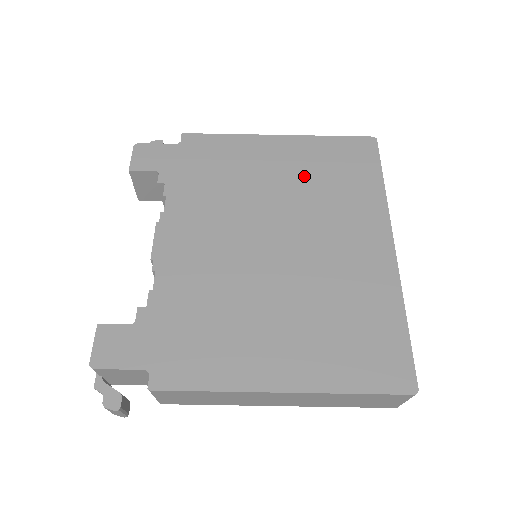
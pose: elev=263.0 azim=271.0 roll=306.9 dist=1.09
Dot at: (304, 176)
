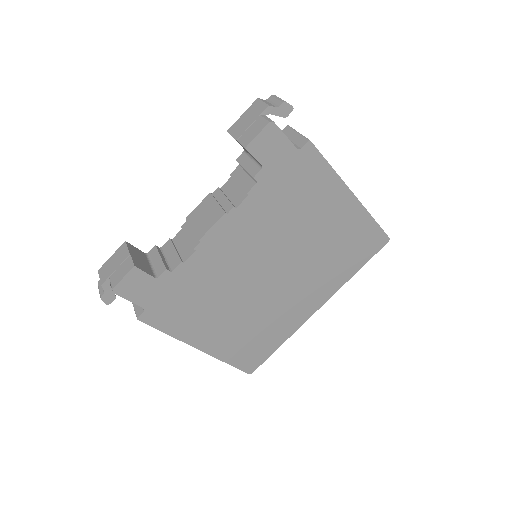
Dot at: (331, 240)
